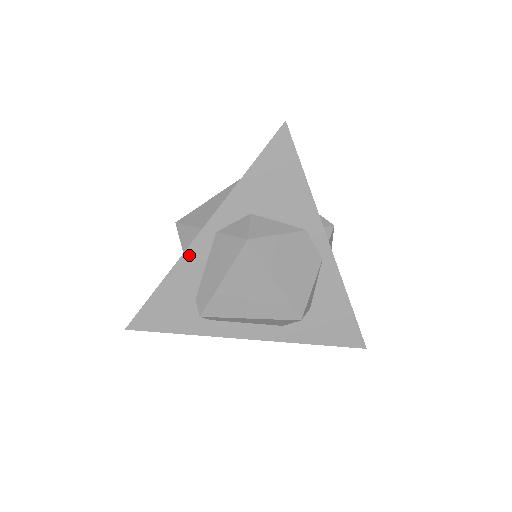
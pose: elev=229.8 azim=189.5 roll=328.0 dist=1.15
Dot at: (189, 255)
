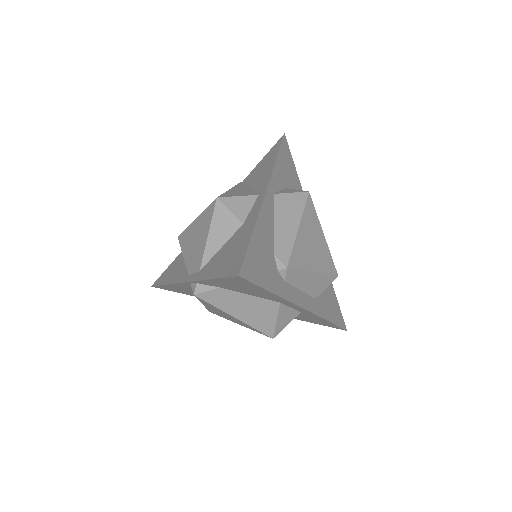
Dot at: (265, 207)
